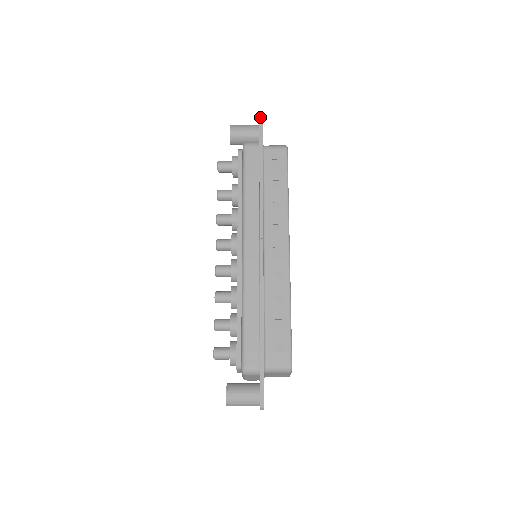
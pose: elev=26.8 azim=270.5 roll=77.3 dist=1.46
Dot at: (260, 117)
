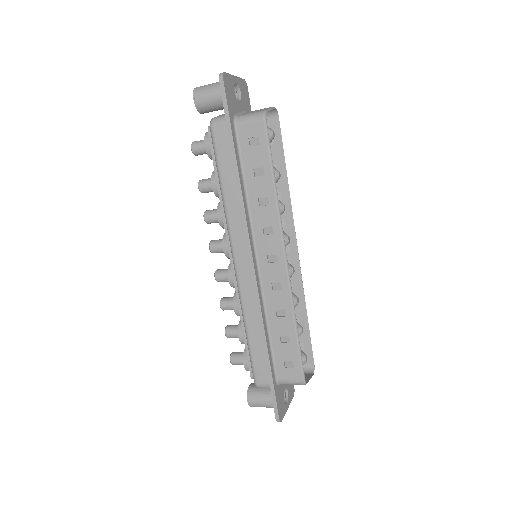
Dot at: (220, 81)
